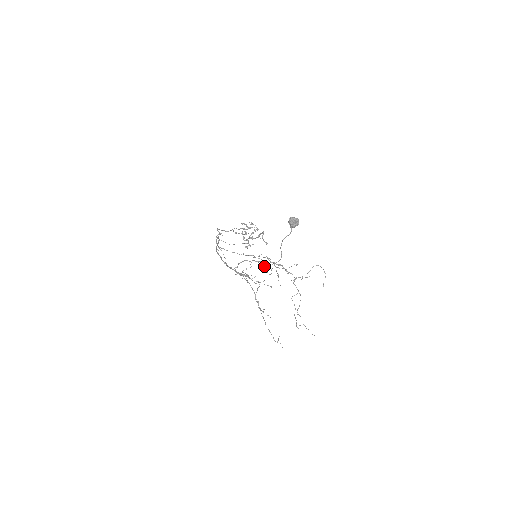
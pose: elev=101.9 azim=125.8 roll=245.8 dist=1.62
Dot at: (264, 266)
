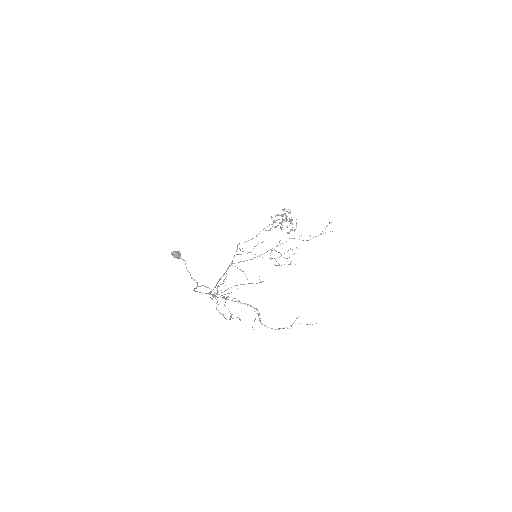
Dot at: (288, 250)
